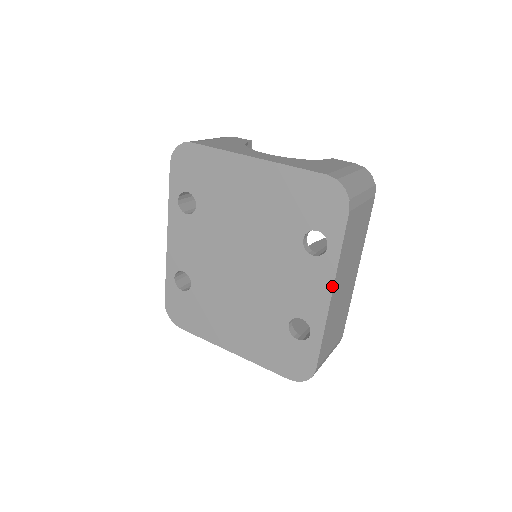
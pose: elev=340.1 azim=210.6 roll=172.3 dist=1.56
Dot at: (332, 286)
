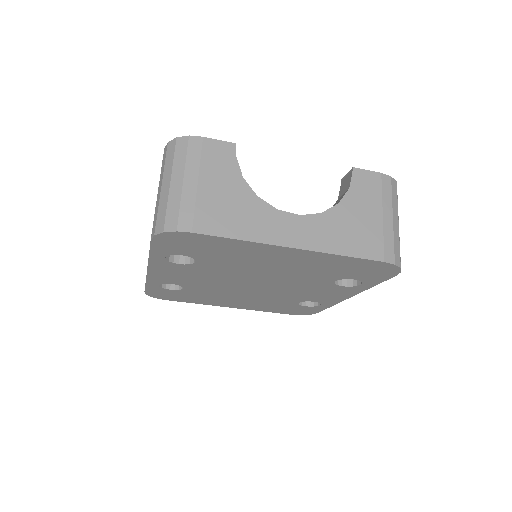
Dot at: (354, 295)
